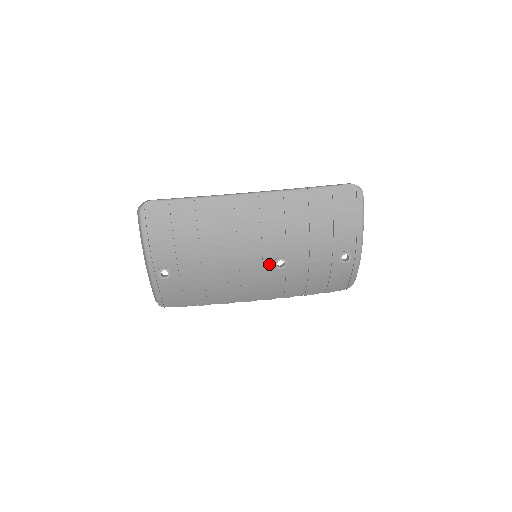
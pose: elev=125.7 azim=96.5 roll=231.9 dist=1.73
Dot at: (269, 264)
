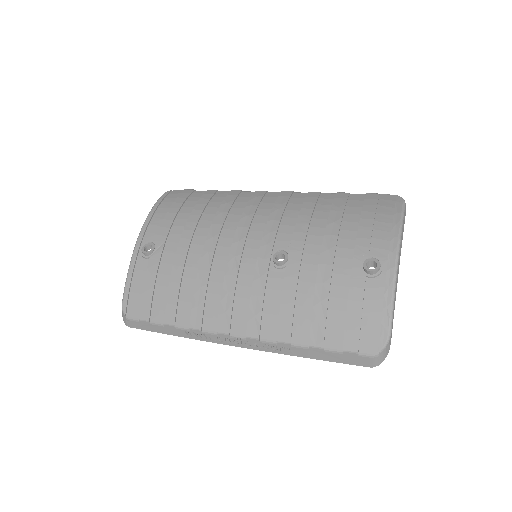
Dot at: (266, 256)
